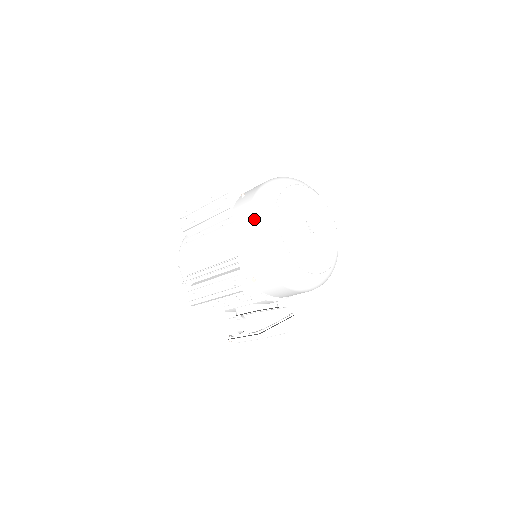
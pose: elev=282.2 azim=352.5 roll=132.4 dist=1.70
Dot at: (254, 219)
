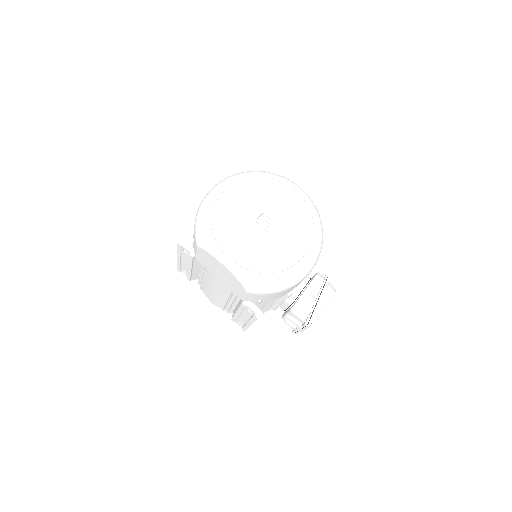
Dot at: (212, 263)
